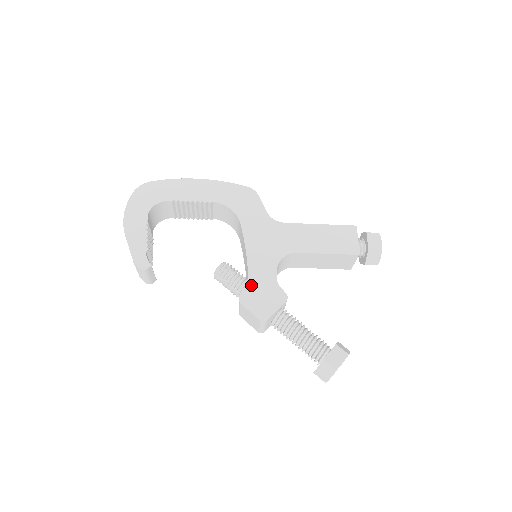
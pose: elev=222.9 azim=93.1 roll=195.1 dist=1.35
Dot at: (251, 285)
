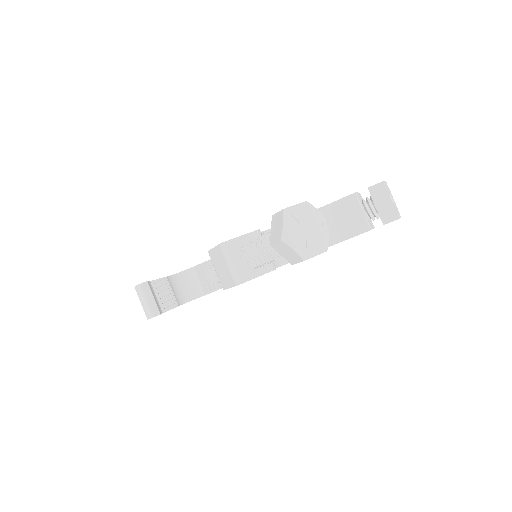
Dot at: occluded
